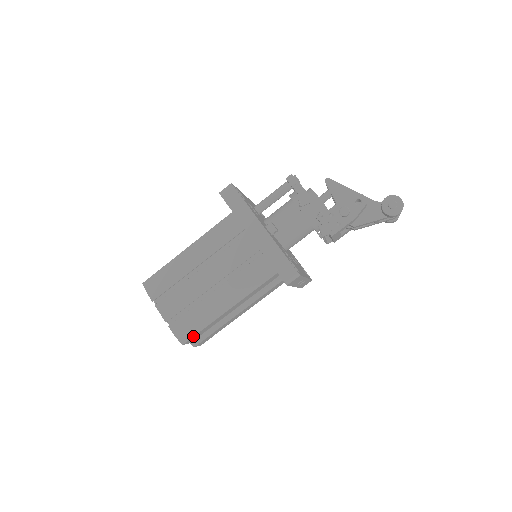
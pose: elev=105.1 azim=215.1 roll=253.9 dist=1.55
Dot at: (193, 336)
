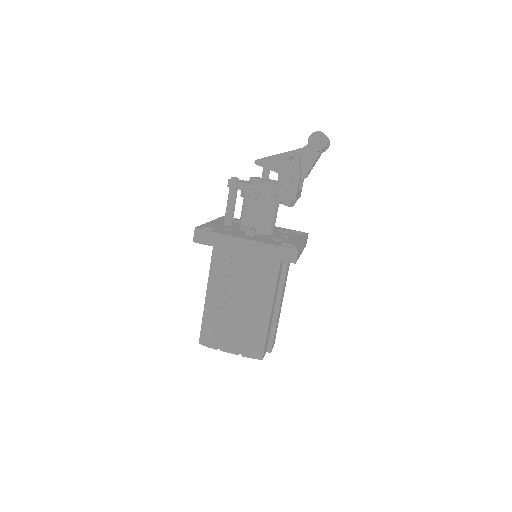
Dot at: (264, 348)
